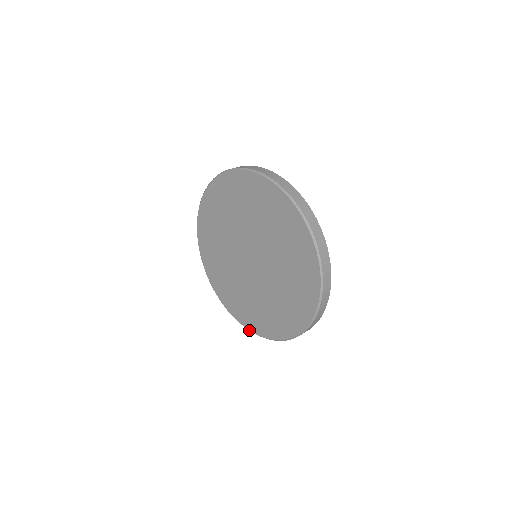
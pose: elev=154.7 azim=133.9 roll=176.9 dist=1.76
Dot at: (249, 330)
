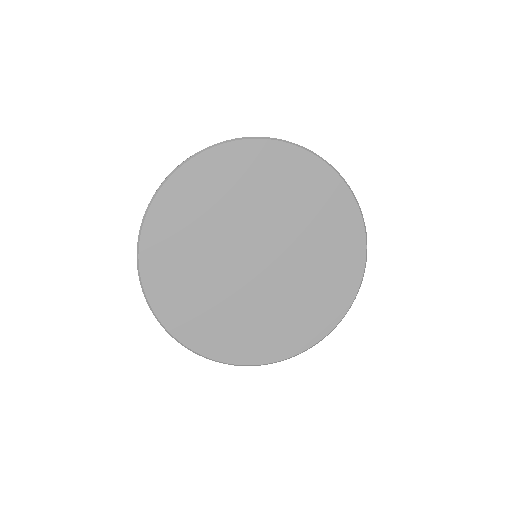
Dot at: (215, 360)
